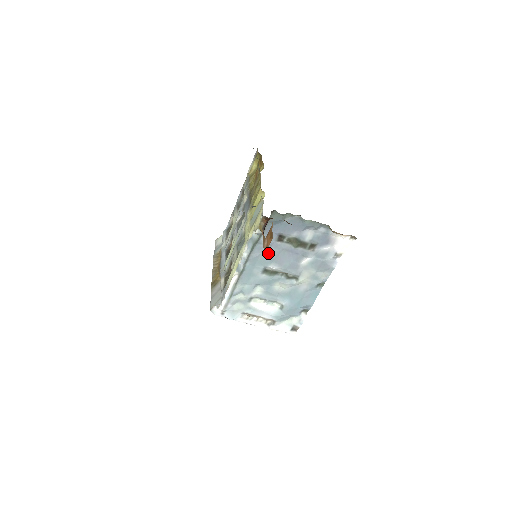
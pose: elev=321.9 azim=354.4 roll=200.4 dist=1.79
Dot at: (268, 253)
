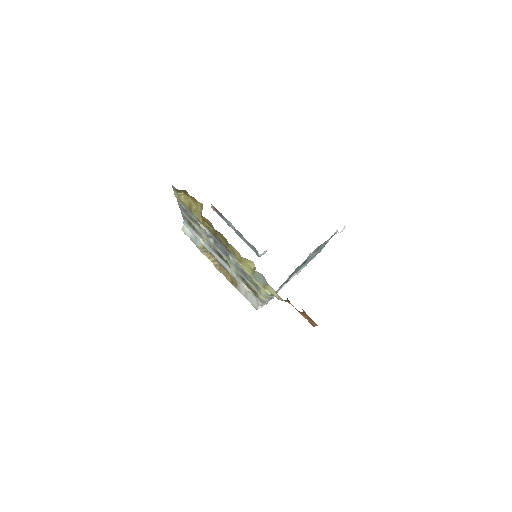
Dot at: occluded
